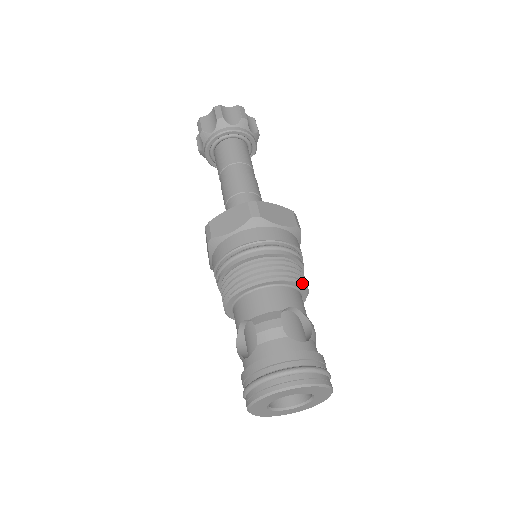
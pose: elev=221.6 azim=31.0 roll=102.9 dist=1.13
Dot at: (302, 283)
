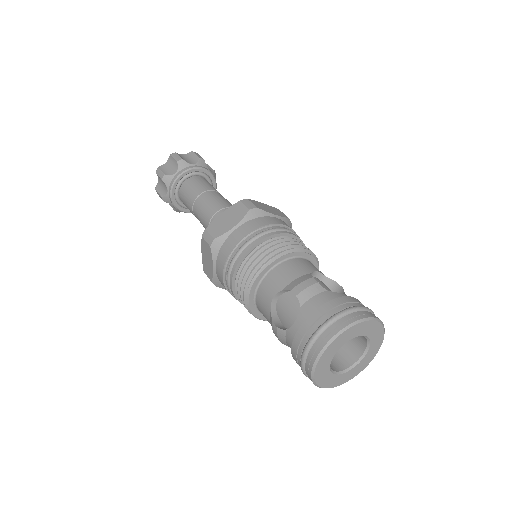
Dot at: (314, 256)
